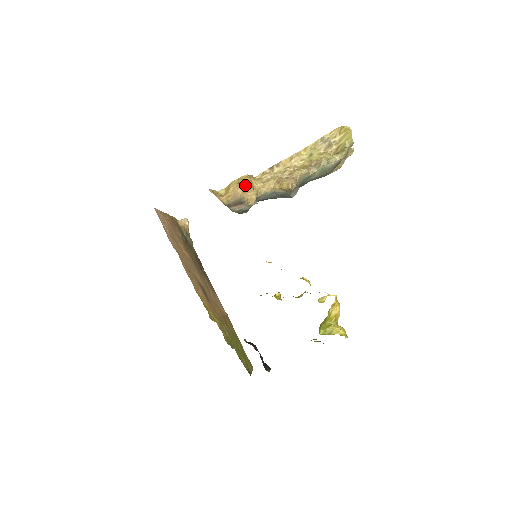
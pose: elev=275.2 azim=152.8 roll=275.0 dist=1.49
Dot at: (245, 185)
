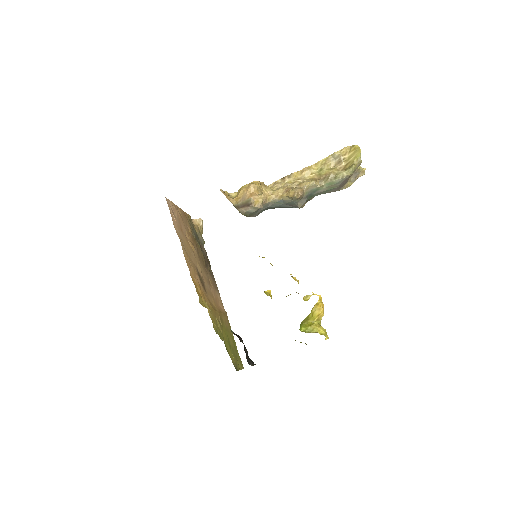
Dot at: (254, 189)
